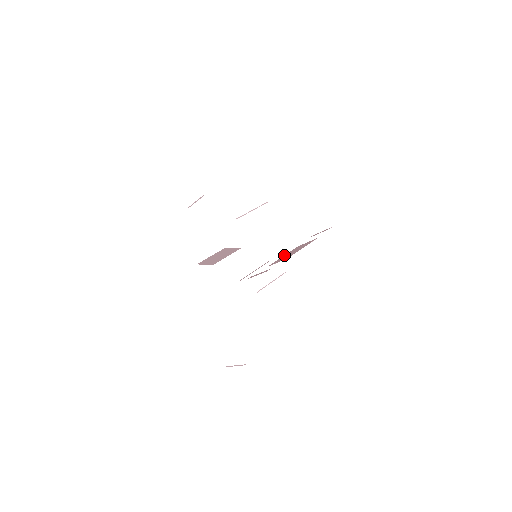
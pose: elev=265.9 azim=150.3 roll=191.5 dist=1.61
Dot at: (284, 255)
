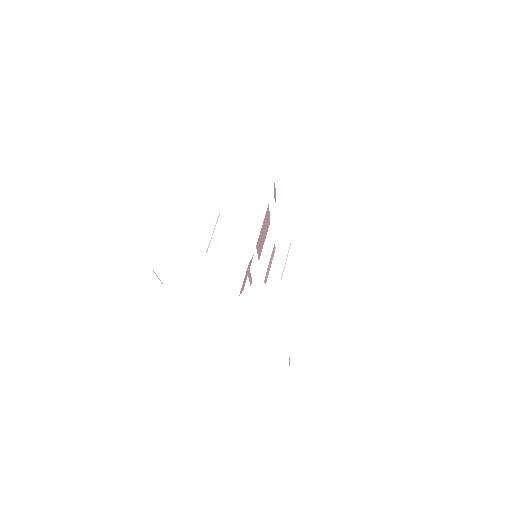
Dot at: (264, 239)
